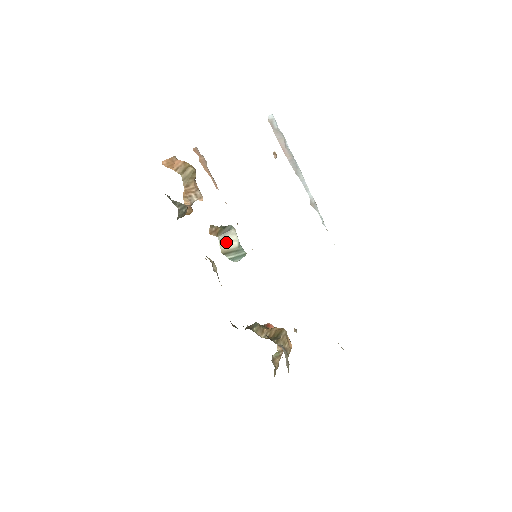
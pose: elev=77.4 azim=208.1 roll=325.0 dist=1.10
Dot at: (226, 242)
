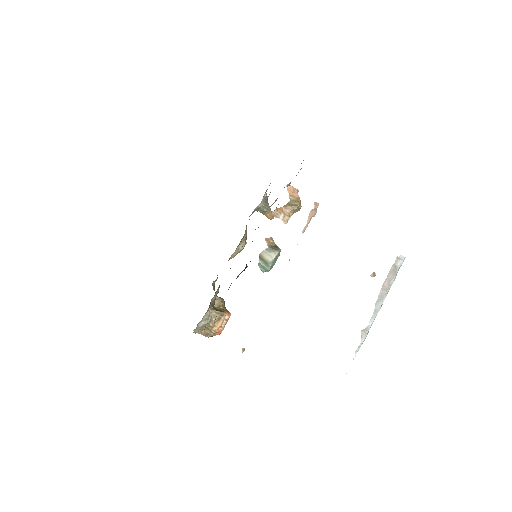
Dot at: (267, 253)
